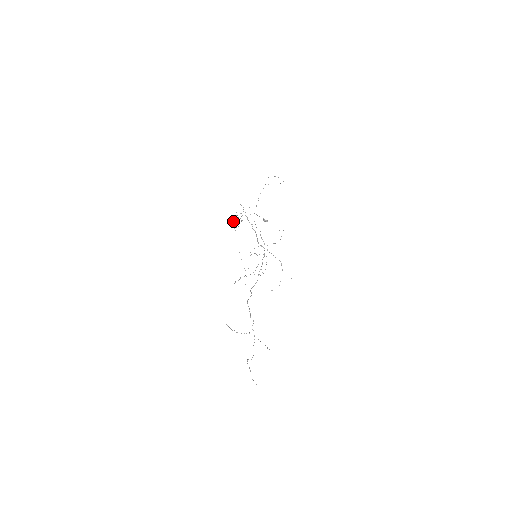
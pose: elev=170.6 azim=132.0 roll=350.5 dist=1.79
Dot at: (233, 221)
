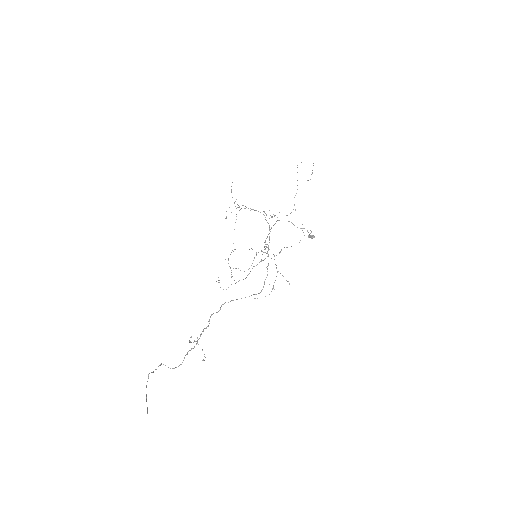
Dot at: occluded
